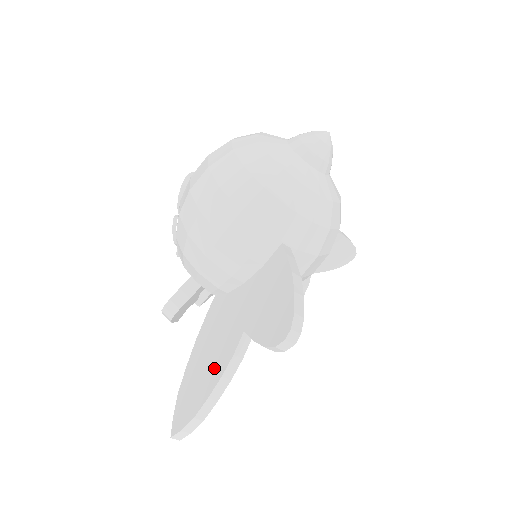
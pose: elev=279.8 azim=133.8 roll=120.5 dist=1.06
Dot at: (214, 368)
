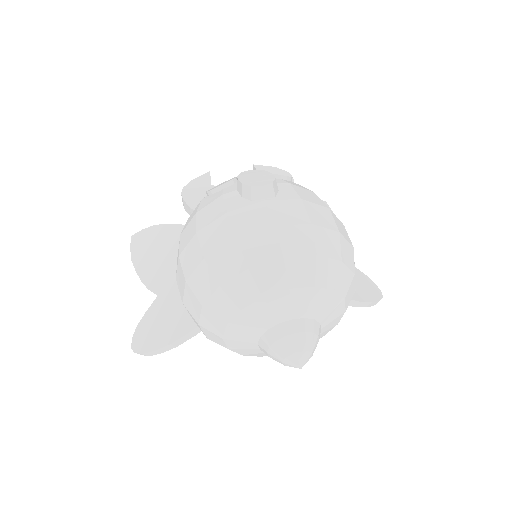
Dot at: (150, 268)
